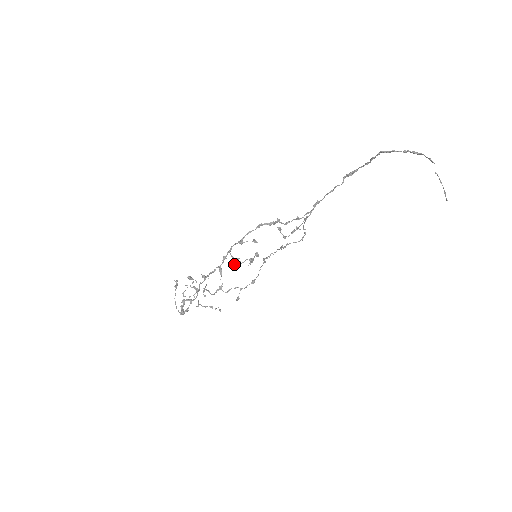
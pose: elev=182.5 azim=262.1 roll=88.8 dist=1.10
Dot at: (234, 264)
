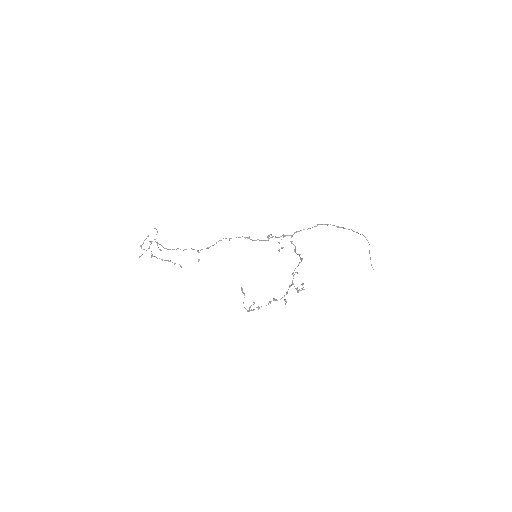
Dot at: occluded
